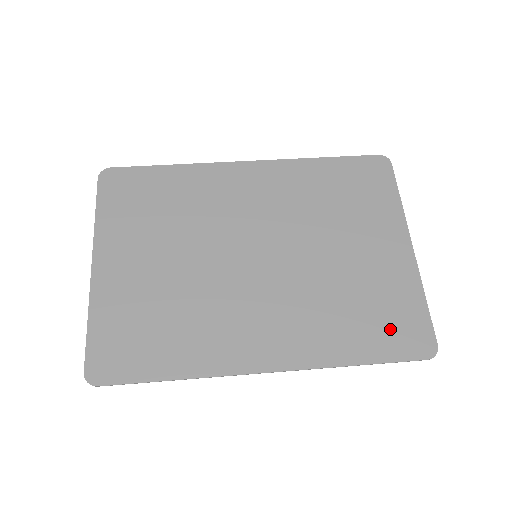
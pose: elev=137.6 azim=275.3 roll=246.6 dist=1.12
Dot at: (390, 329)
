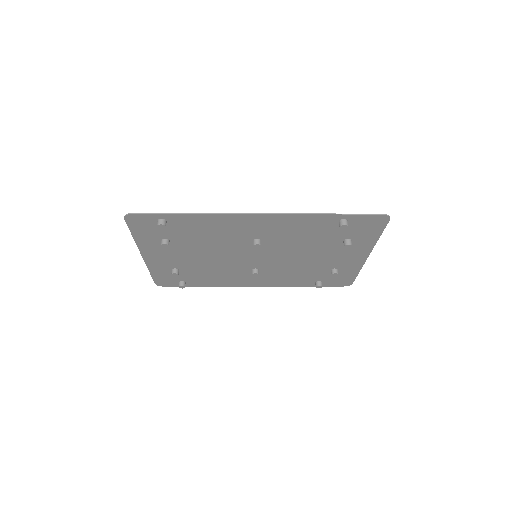
Dot at: (352, 226)
